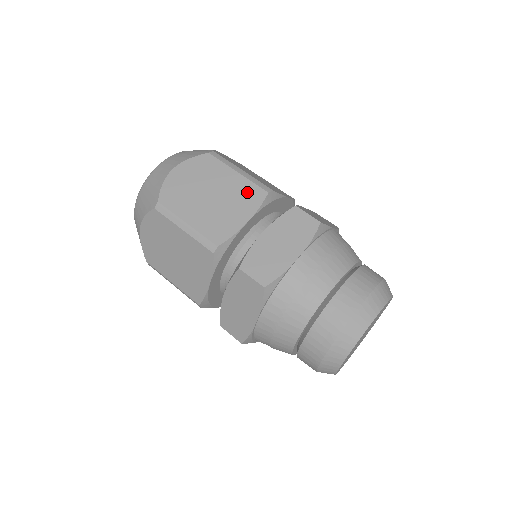
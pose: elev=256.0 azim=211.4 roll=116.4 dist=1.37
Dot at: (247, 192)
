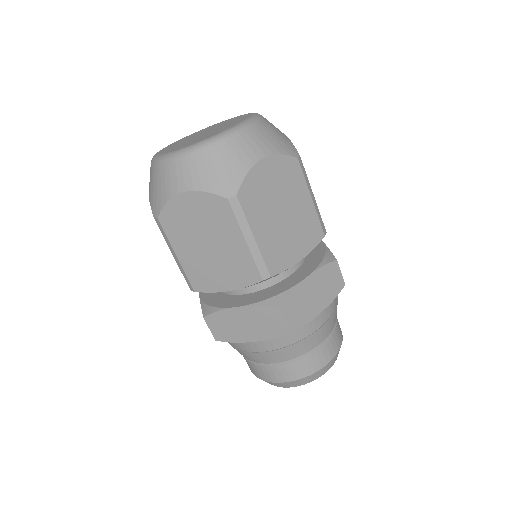
Dot at: (311, 227)
